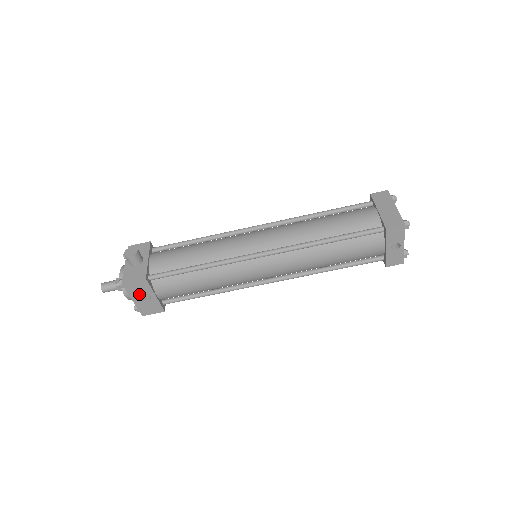
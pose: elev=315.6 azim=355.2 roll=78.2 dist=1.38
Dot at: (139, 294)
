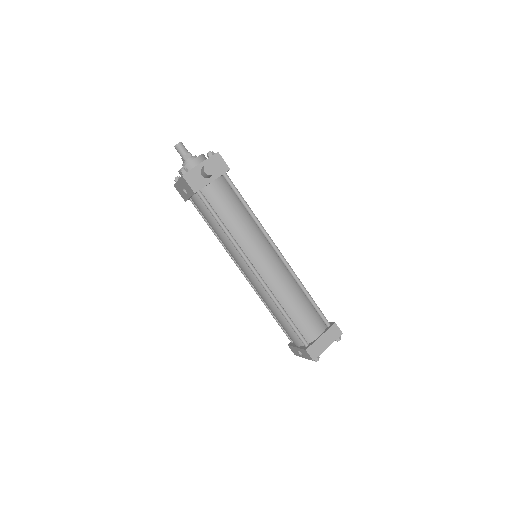
Dot at: (184, 186)
